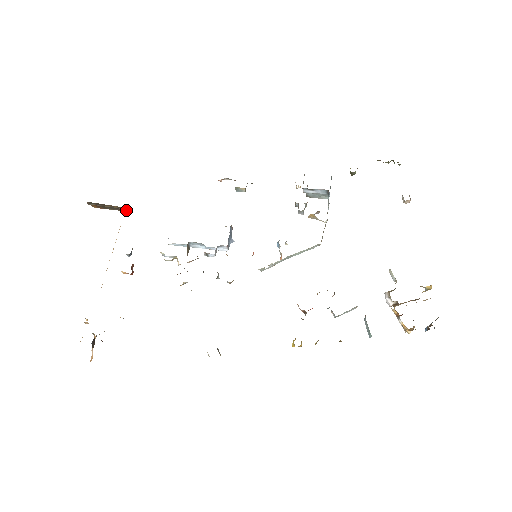
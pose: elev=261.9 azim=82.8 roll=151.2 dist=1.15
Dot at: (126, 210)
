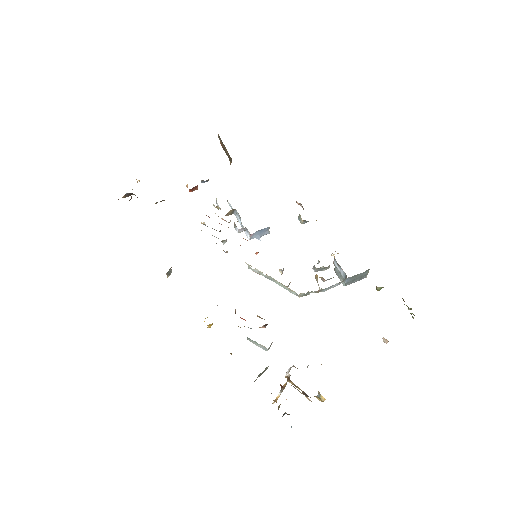
Dot at: (231, 160)
